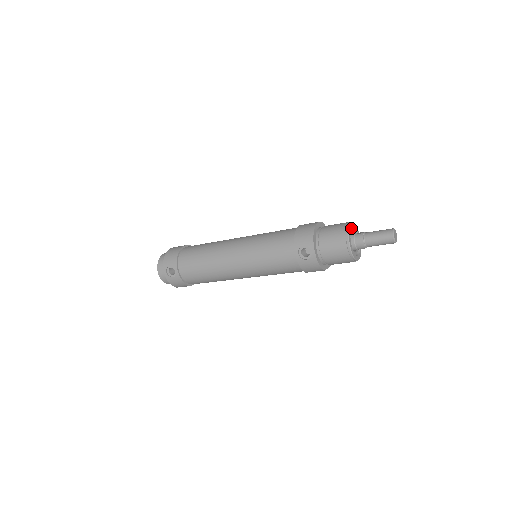
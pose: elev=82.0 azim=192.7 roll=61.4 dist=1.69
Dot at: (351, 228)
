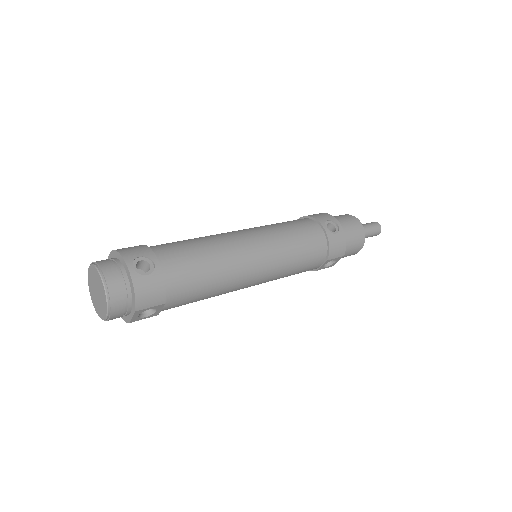
Dot at: occluded
